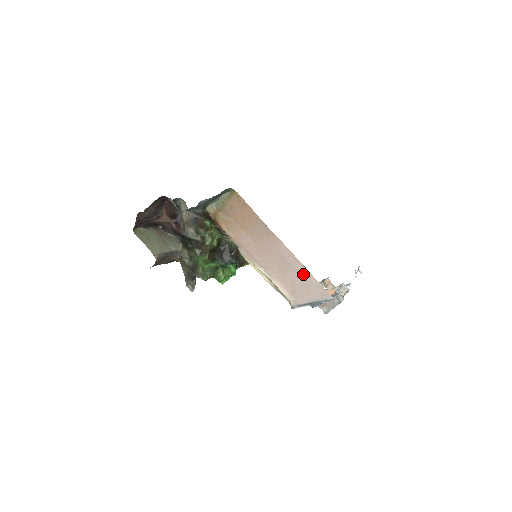
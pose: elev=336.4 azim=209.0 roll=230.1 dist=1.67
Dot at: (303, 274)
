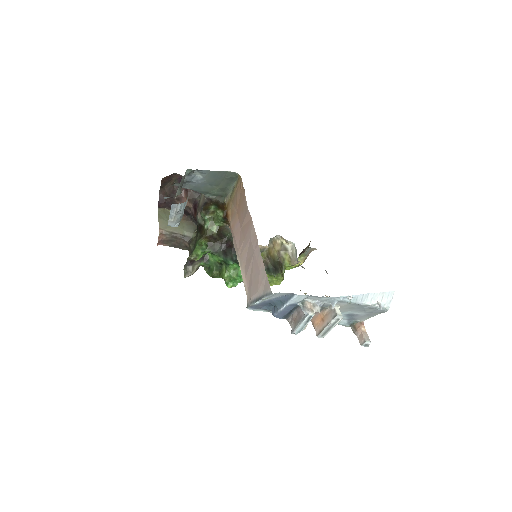
Dot at: (258, 260)
